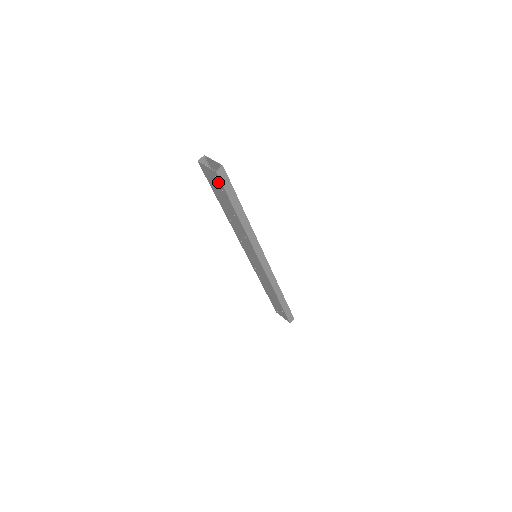
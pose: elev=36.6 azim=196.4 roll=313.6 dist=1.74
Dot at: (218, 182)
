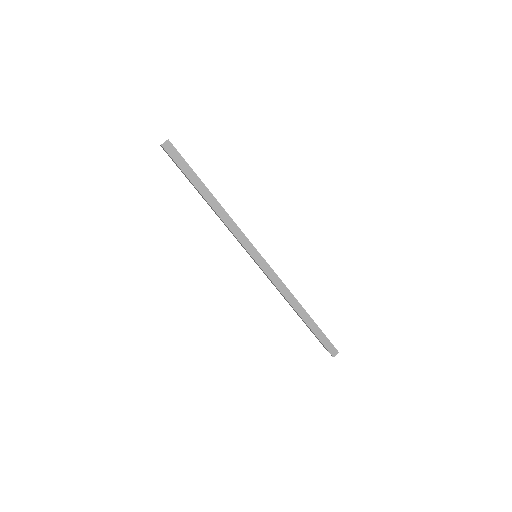
Dot at: (172, 159)
